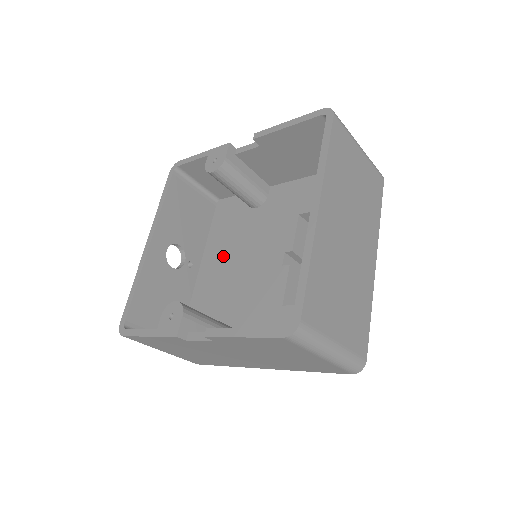
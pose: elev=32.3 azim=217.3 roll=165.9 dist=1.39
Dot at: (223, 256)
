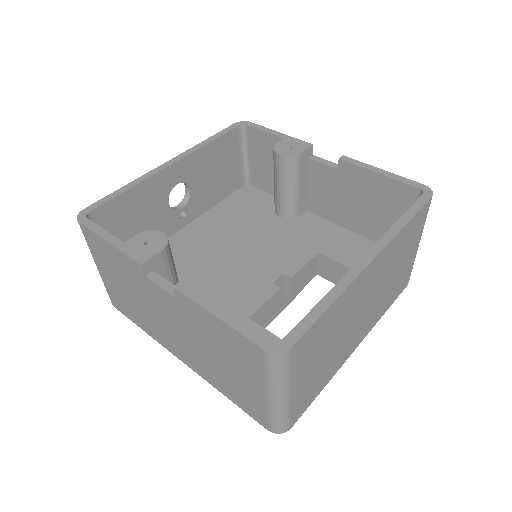
Dot at: (219, 232)
